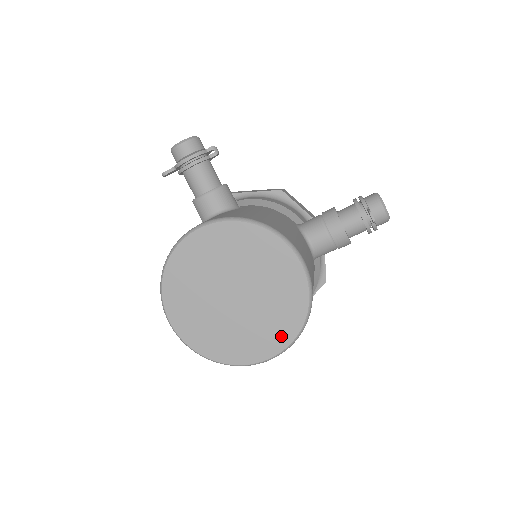
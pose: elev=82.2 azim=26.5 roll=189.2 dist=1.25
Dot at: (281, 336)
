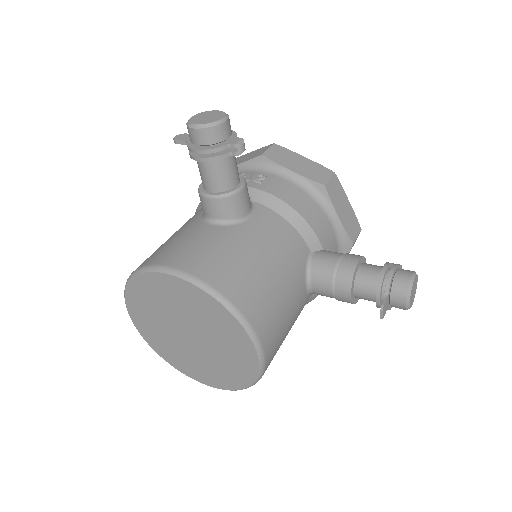
Dot at: (223, 382)
